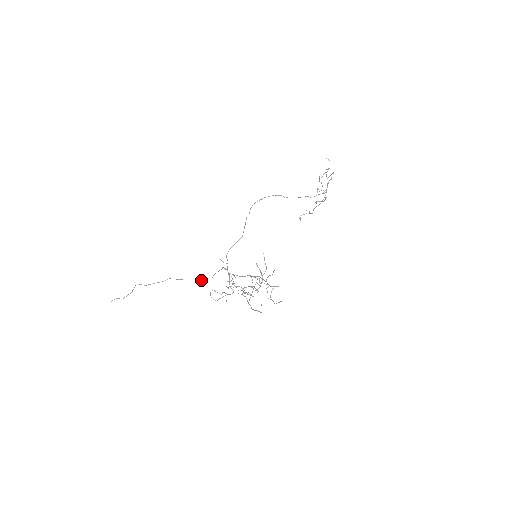
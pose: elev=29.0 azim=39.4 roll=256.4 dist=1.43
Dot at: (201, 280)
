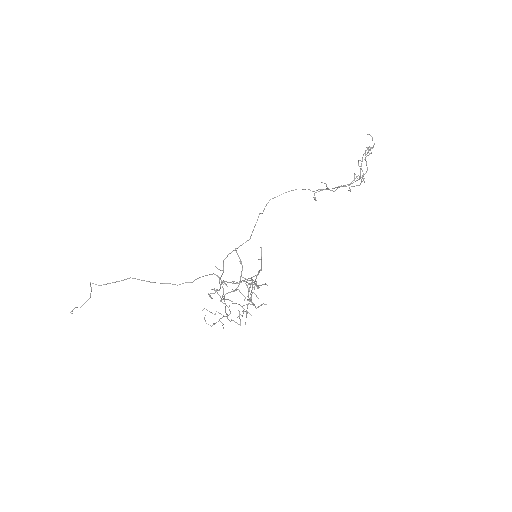
Dot at: (175, 284)
